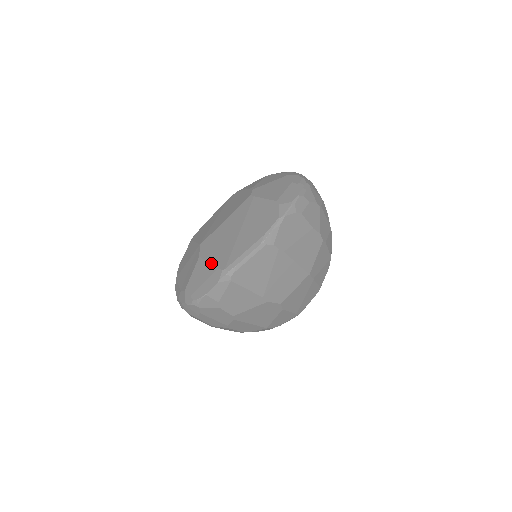
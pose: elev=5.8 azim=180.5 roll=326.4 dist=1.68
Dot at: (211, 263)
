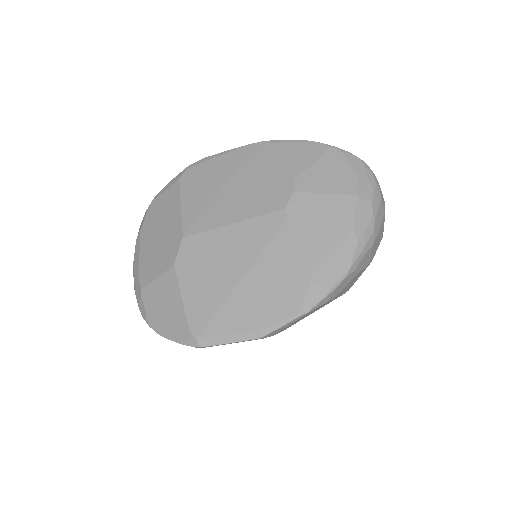
Dot at: (184, 303)
